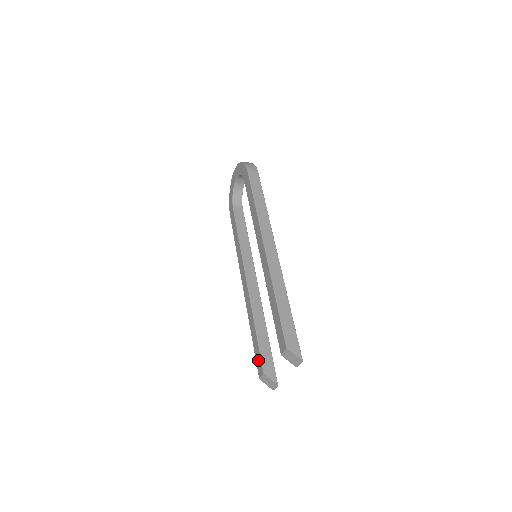
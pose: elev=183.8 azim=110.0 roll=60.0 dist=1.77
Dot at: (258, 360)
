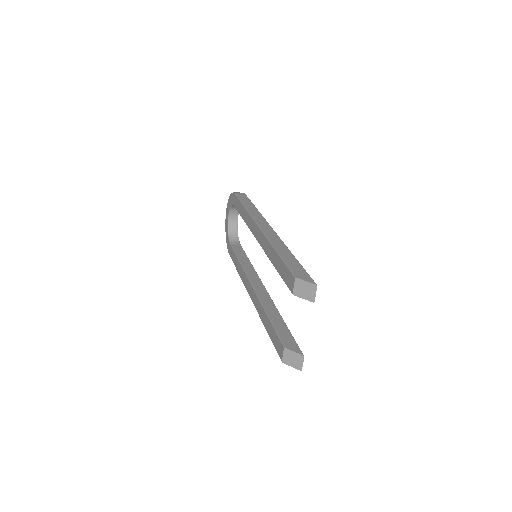
Dot at: (276, 342)
